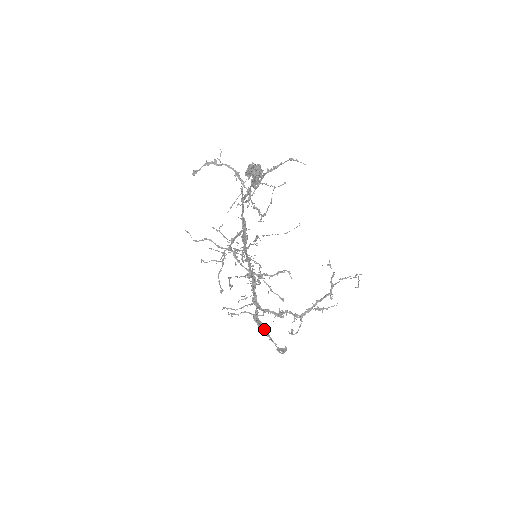
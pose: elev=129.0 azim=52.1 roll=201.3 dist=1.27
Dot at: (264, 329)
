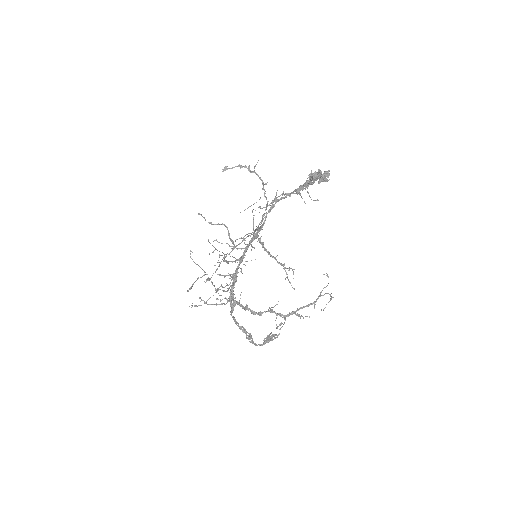
Dot at: (238, 325)
